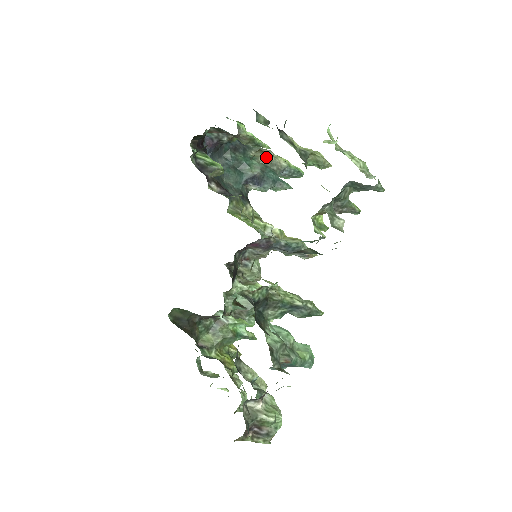
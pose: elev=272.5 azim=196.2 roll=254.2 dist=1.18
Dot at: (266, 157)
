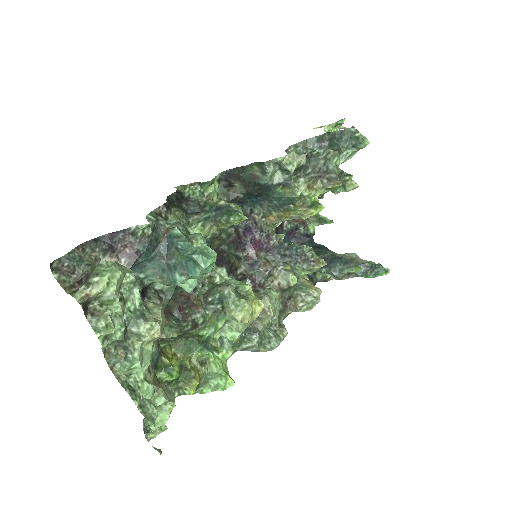
Dot at: (346, 254)
